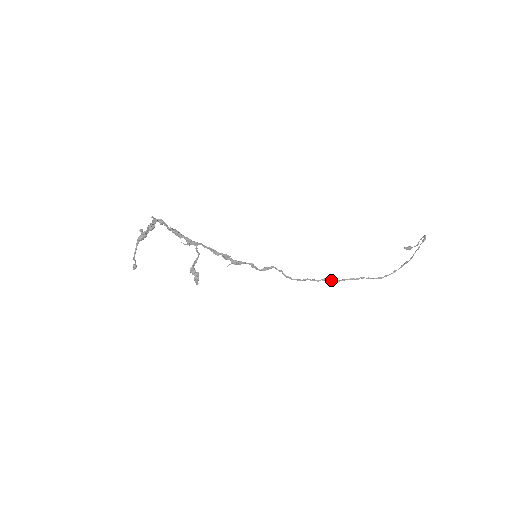
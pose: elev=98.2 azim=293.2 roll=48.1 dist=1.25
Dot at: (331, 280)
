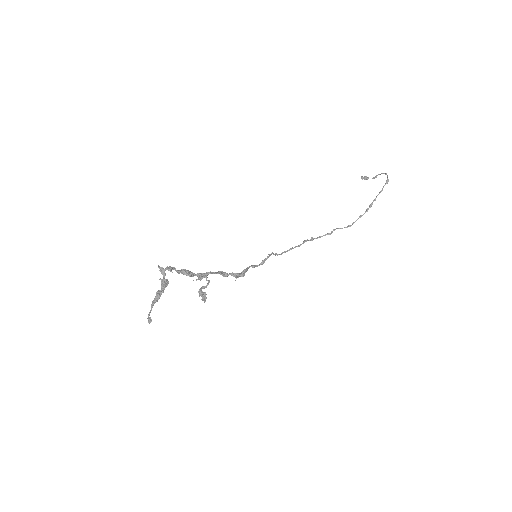
Dot at: (309, 240)
